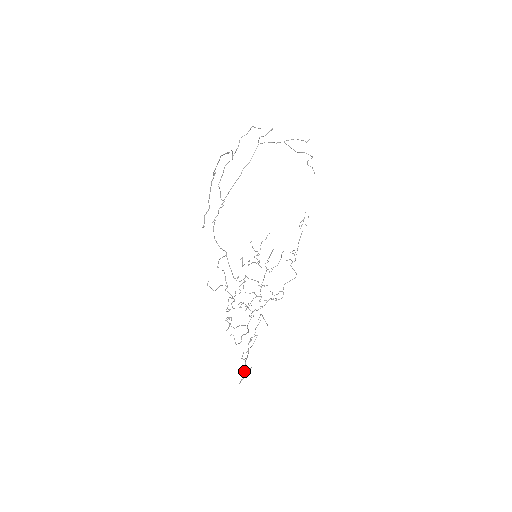
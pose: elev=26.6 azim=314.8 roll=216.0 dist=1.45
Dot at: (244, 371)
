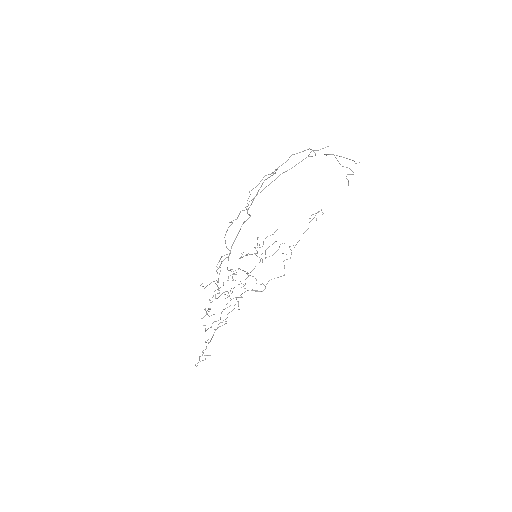
Dot at: occluded
